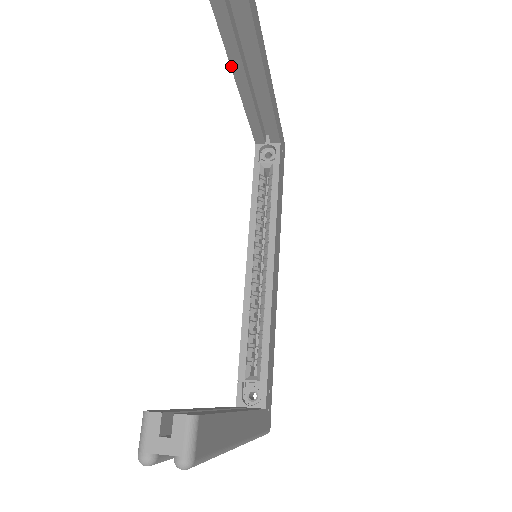
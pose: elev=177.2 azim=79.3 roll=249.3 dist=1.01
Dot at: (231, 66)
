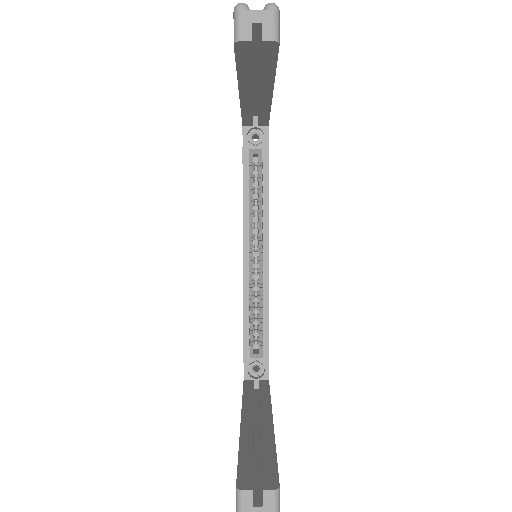
Dot at: (239, 89)
